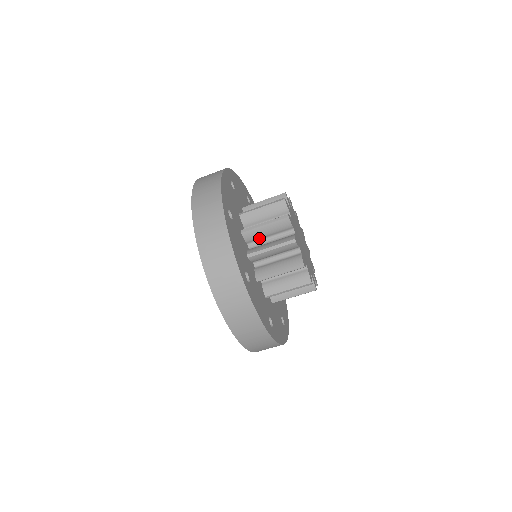
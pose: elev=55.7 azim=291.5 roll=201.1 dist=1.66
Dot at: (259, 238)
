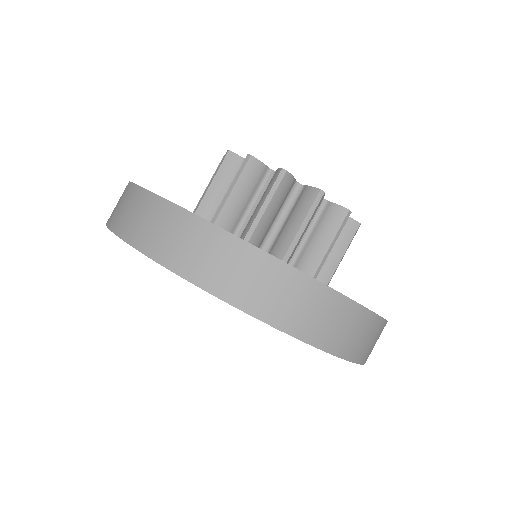
Dot at: (239, 216)
